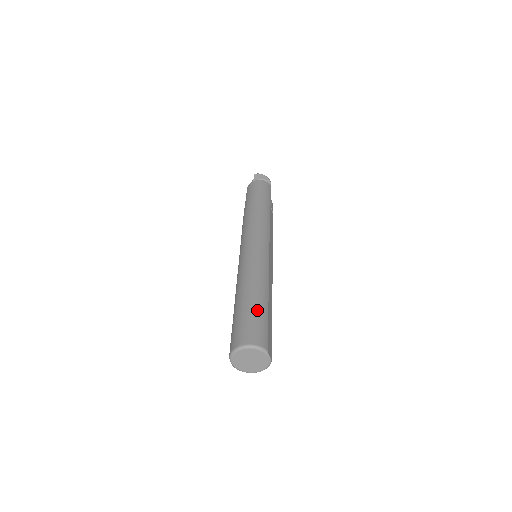
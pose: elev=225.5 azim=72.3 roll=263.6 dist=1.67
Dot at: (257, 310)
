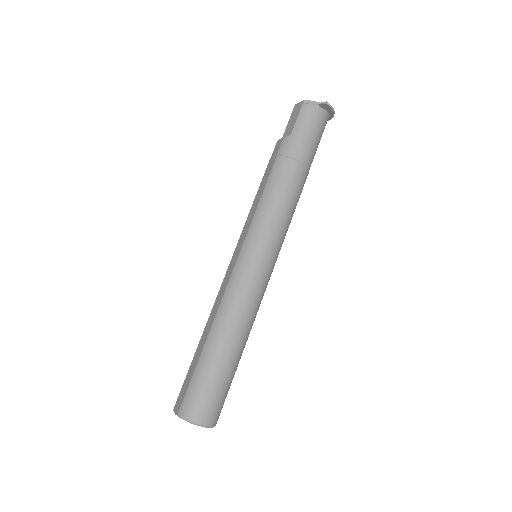
Dot at: (230, 376)
